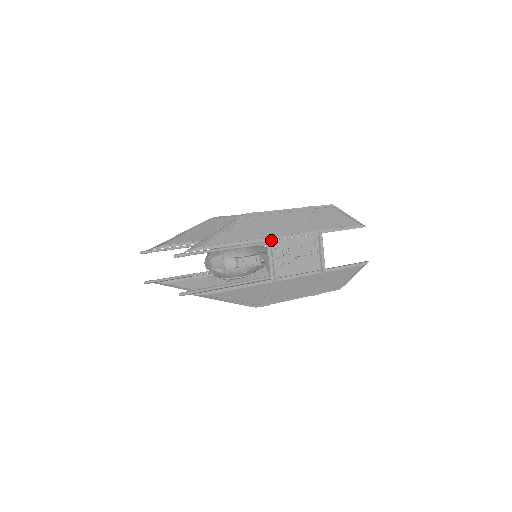
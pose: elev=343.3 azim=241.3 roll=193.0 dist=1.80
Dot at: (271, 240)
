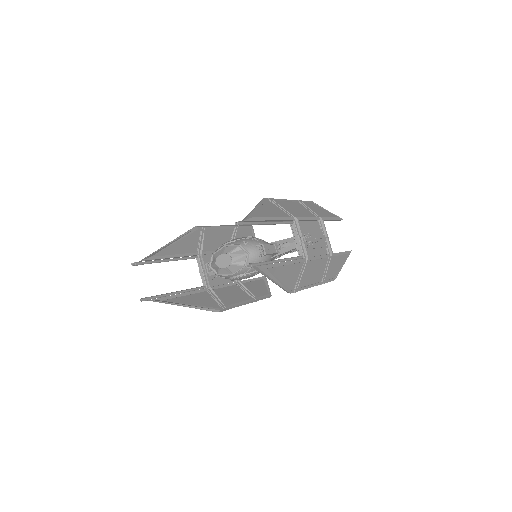
Dot at: (297, 219)
